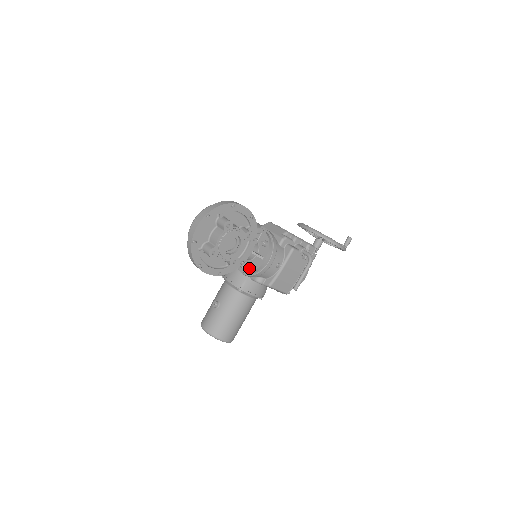
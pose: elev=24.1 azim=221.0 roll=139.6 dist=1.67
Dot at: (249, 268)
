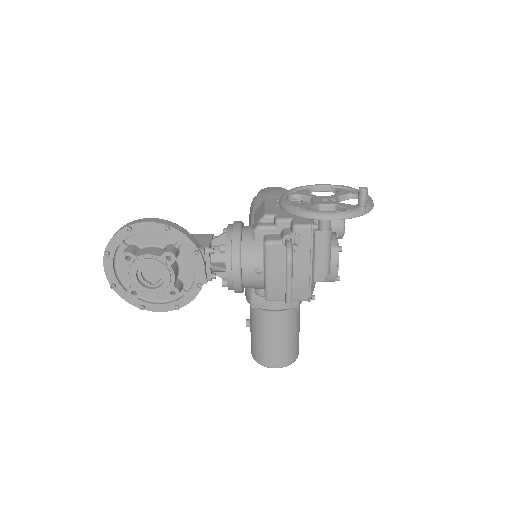
Dot at: occluded
